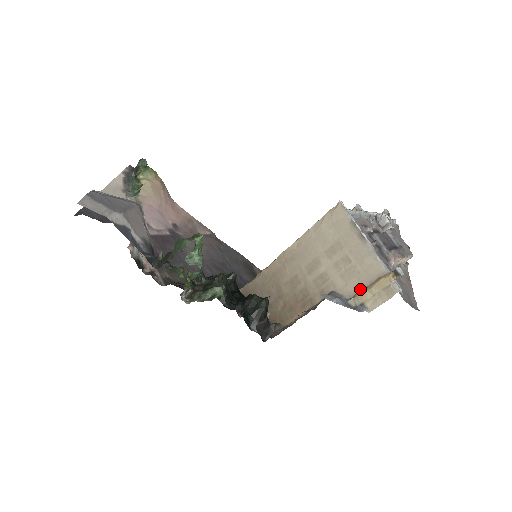
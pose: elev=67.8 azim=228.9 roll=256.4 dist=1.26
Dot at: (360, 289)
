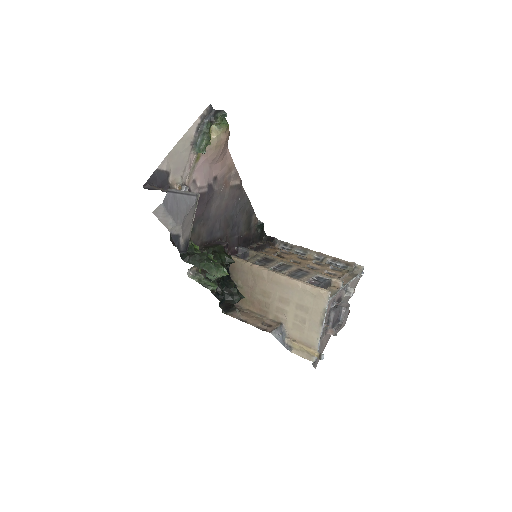
Dot at: (297, 339)
